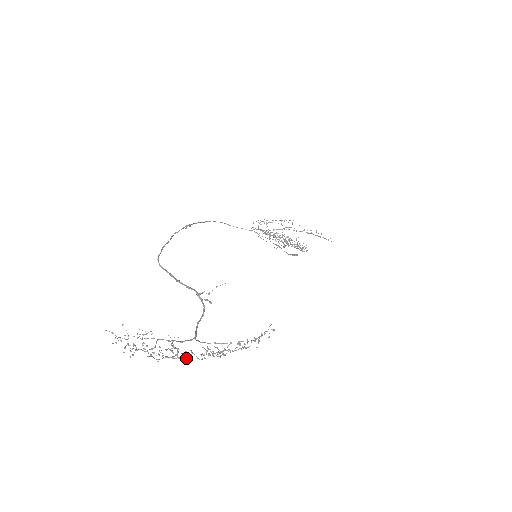
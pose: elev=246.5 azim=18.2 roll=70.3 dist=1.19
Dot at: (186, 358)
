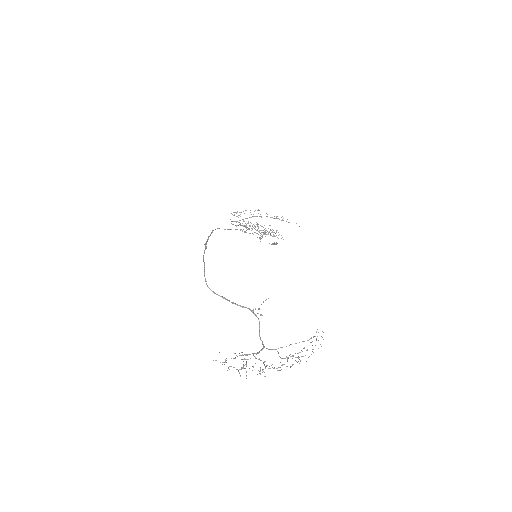
Dot at: (277, 368)
